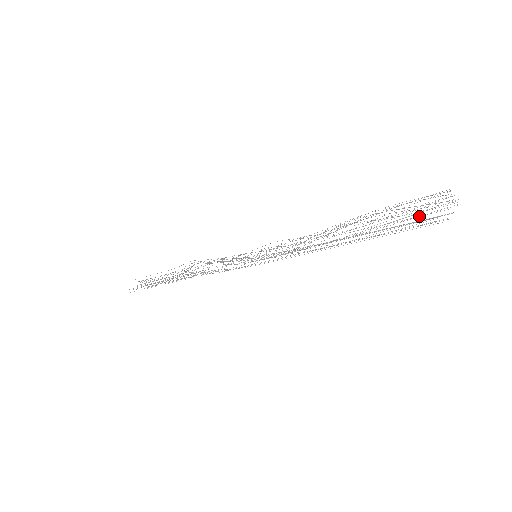
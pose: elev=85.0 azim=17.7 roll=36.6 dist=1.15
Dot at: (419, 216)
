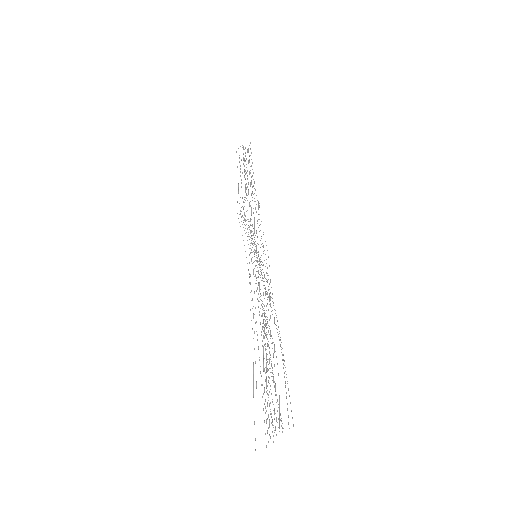
Dot at: occluded
